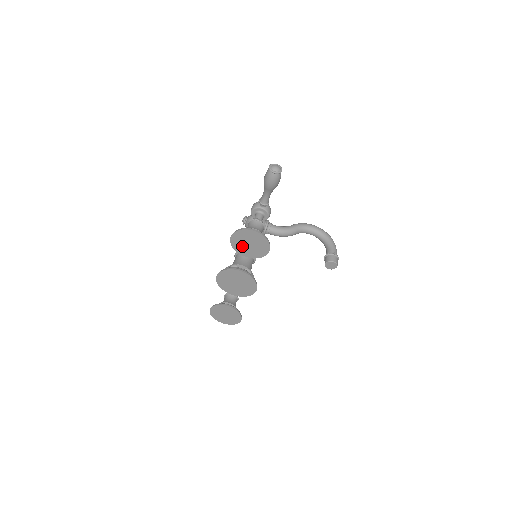
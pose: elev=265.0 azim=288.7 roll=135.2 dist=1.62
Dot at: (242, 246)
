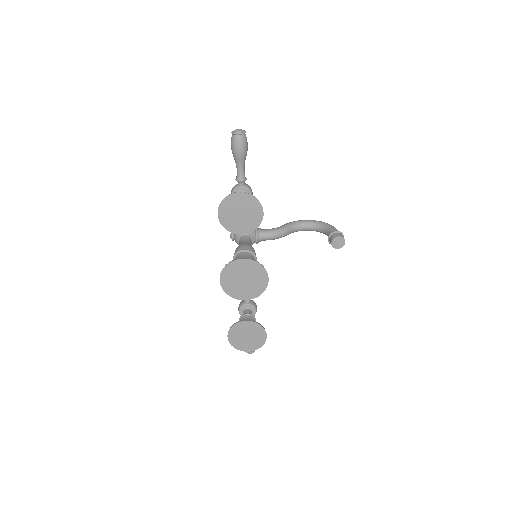
Dot at: (233, 221)
